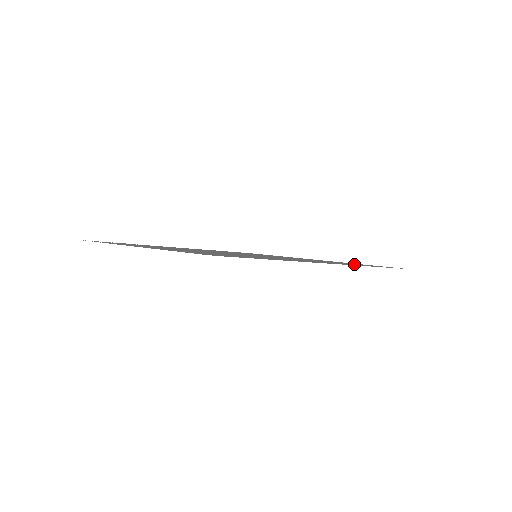
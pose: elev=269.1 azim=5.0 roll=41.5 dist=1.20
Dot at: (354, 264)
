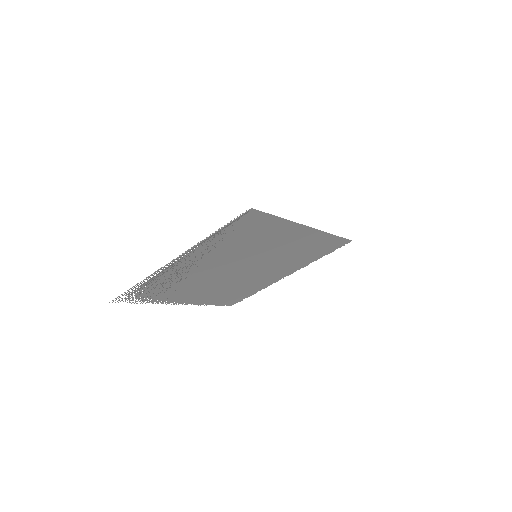
Dot at: (319, 245)
